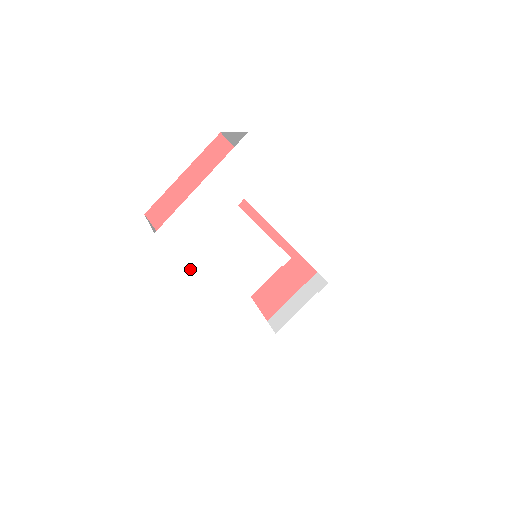
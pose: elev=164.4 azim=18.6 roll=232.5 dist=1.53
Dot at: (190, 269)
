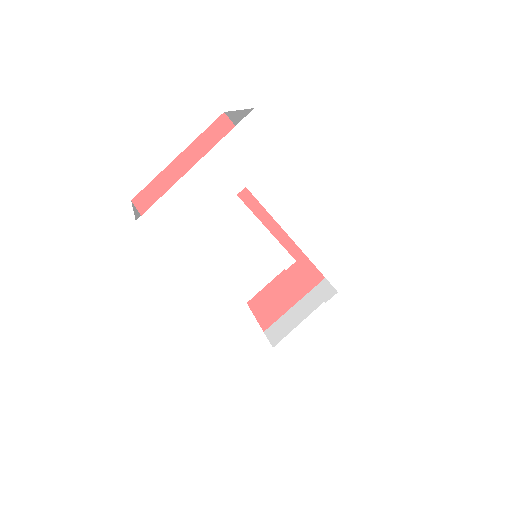
Dot at: (176, 266)
